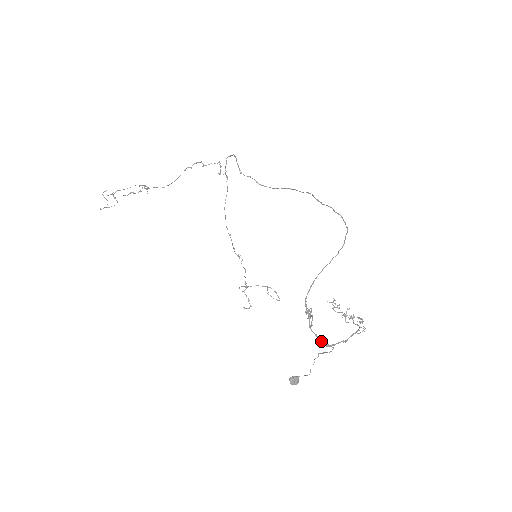
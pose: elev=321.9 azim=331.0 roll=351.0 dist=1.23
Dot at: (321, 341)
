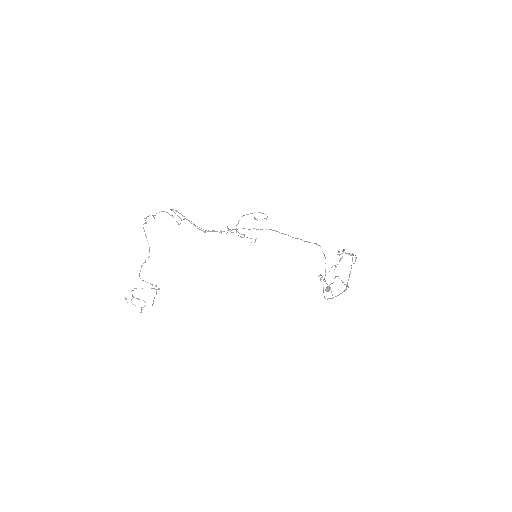
Dot at: occluded
